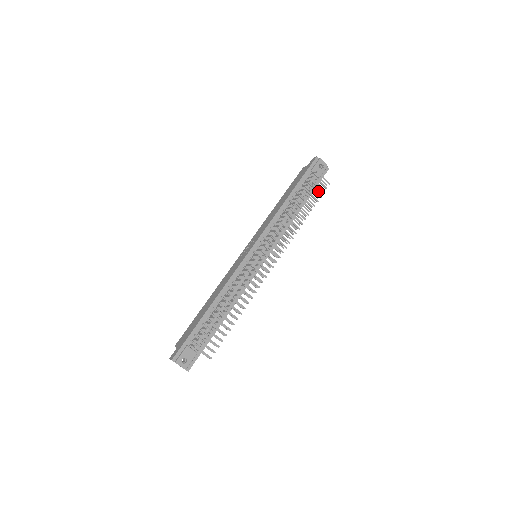
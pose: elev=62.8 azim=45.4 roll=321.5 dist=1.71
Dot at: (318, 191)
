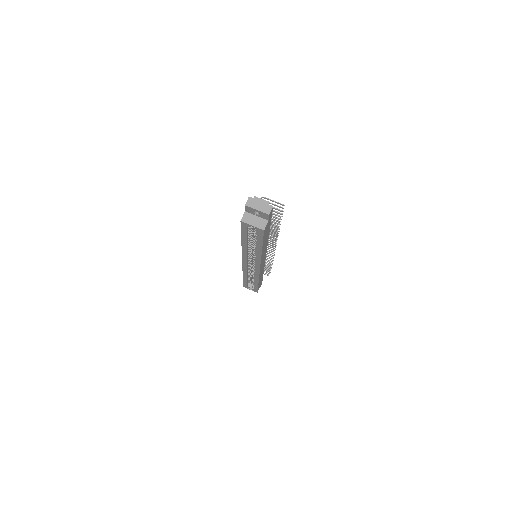
Dot at: (266, 272)
